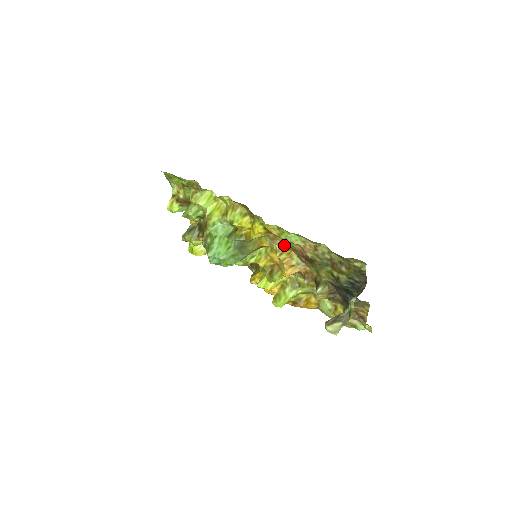
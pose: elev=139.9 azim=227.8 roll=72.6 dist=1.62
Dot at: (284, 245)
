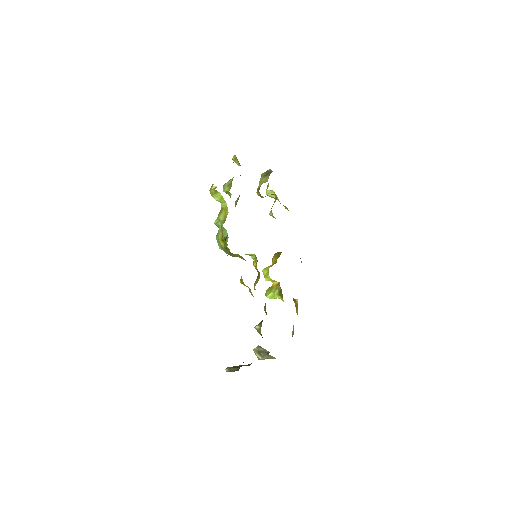
Dot at: occluded
